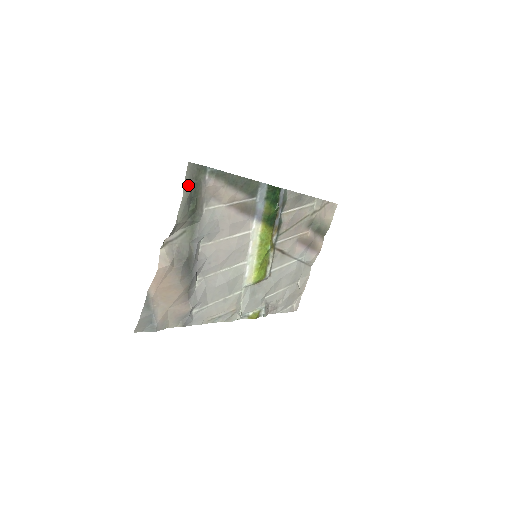
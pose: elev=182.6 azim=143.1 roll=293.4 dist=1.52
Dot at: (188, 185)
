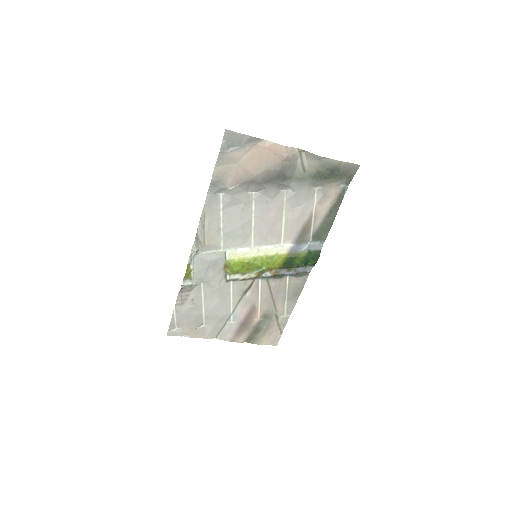
Dot at: (344, 167)
